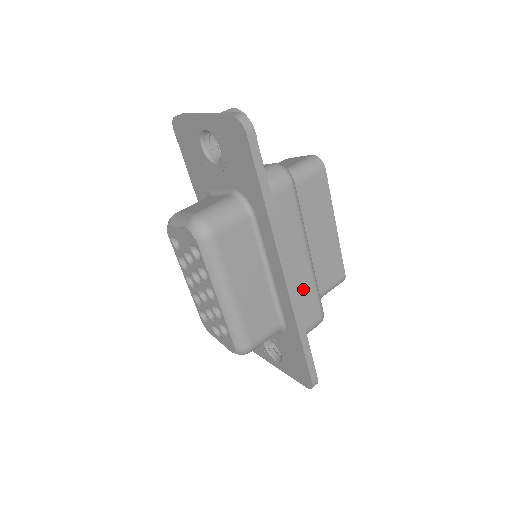
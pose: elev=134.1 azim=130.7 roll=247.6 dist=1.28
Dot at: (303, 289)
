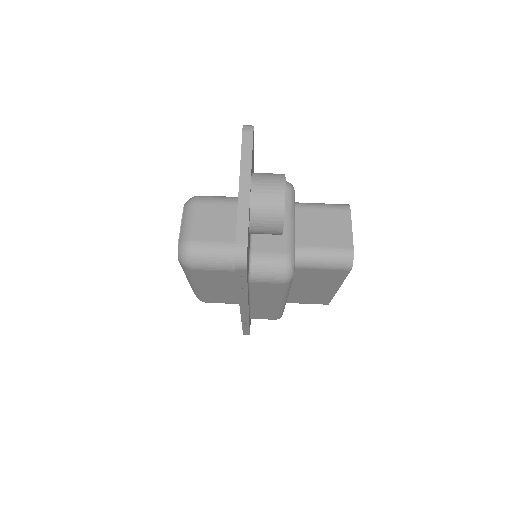
Dot at: (264, 310)
